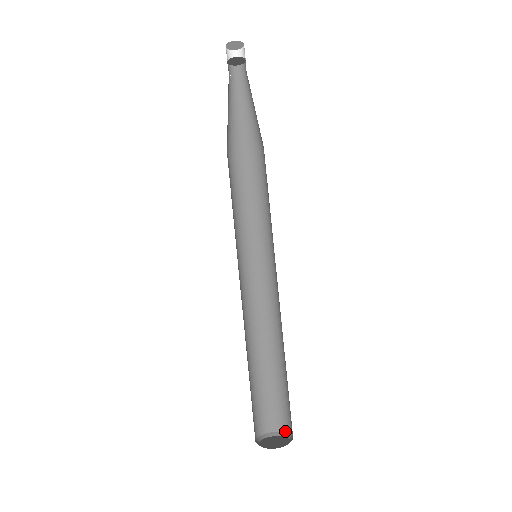
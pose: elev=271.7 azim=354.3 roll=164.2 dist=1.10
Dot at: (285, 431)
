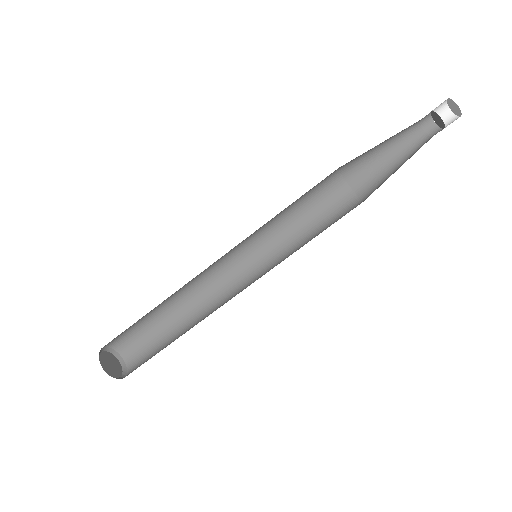
Dot at: (117, 350)
